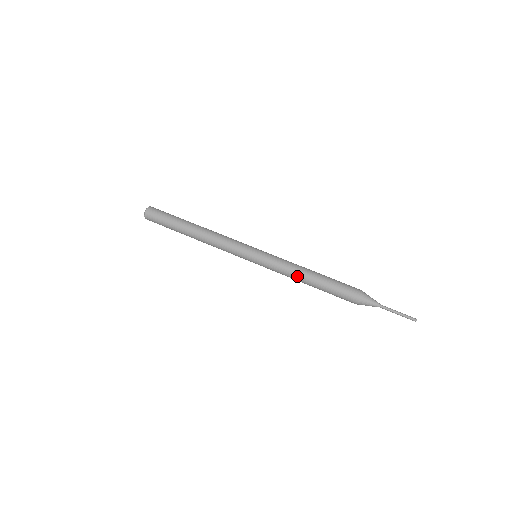
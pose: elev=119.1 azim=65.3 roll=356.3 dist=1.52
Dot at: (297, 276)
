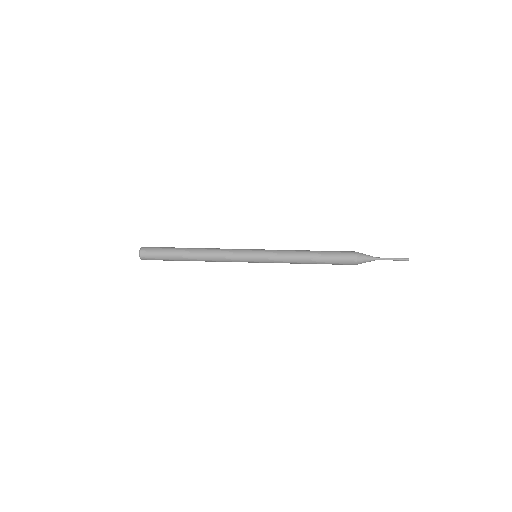
Dot at: (299, 257)
